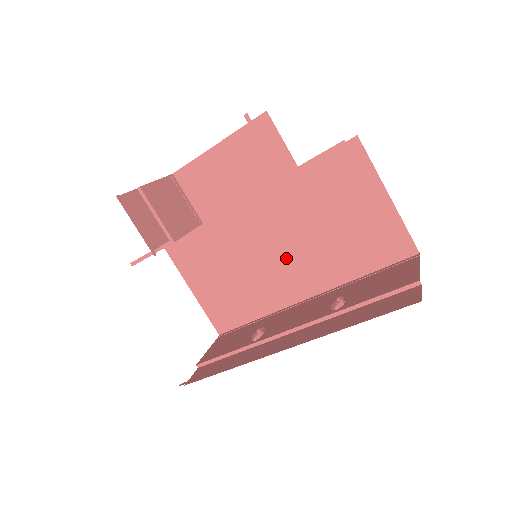
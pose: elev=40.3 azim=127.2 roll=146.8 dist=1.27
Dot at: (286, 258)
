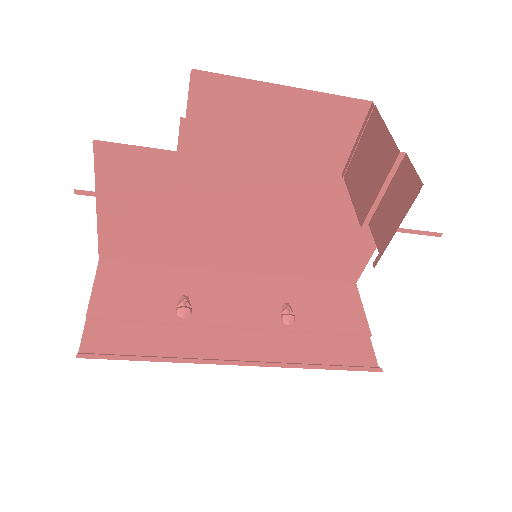
Dot at: (249, 234)
